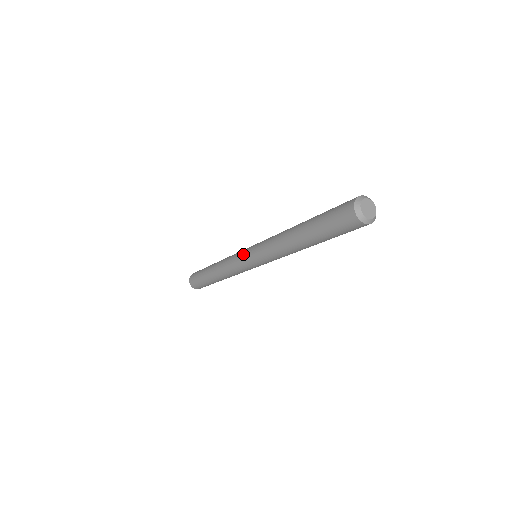
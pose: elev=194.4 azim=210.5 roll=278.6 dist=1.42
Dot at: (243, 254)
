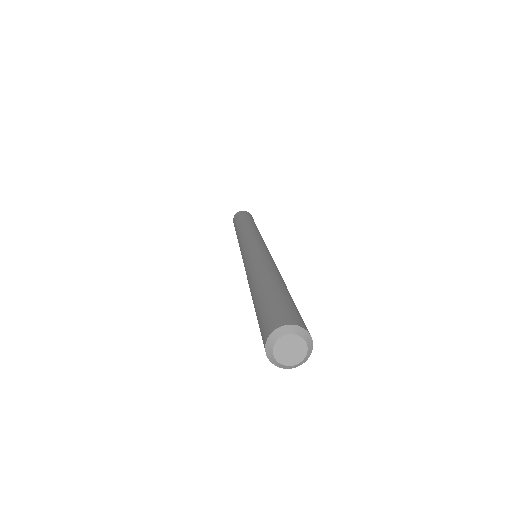
Dot at: occluded
